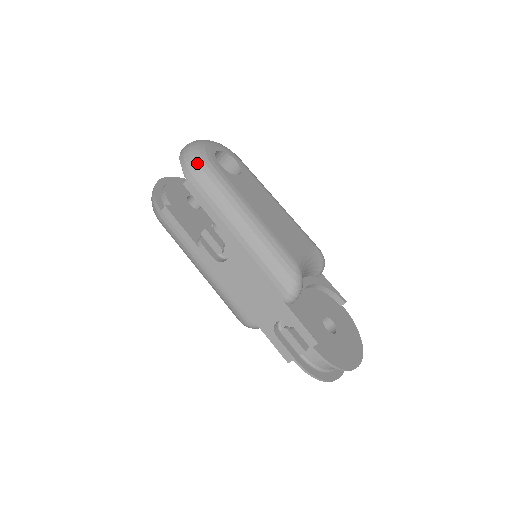
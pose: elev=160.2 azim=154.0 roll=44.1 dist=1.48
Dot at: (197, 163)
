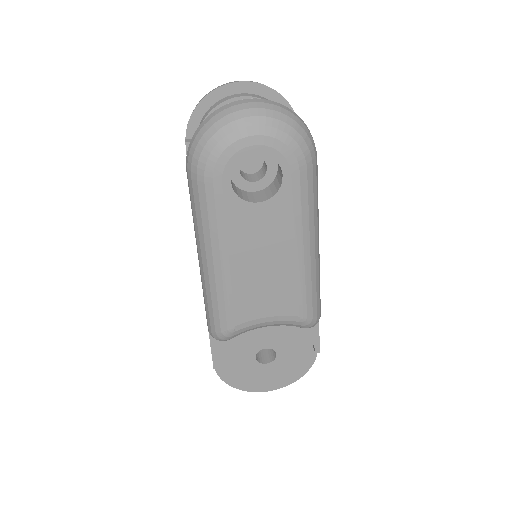
Dot at: (196, 163)
